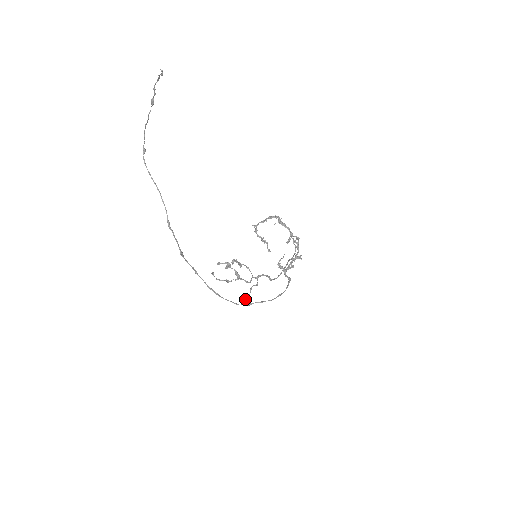
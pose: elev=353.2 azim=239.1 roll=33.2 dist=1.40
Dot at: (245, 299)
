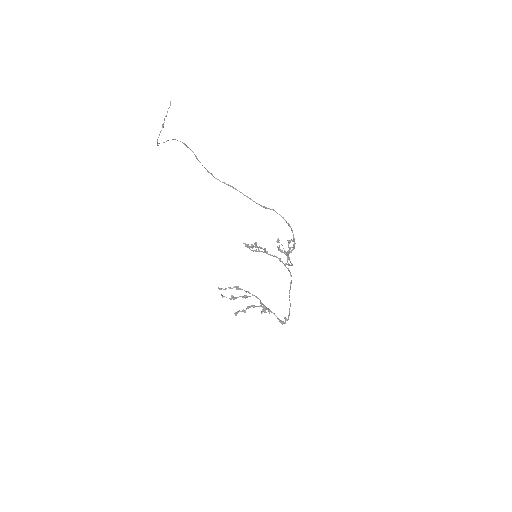
Dot at: (262, 303)
